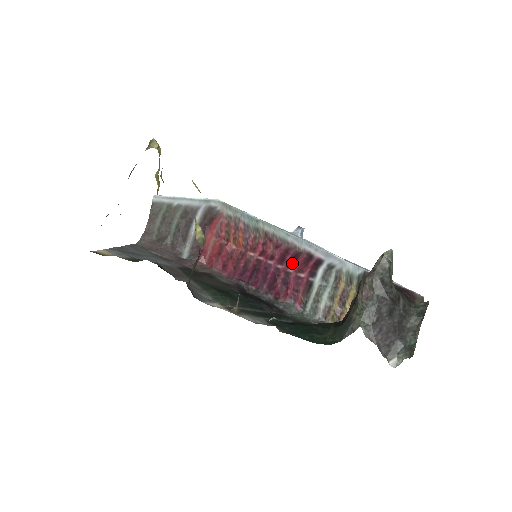
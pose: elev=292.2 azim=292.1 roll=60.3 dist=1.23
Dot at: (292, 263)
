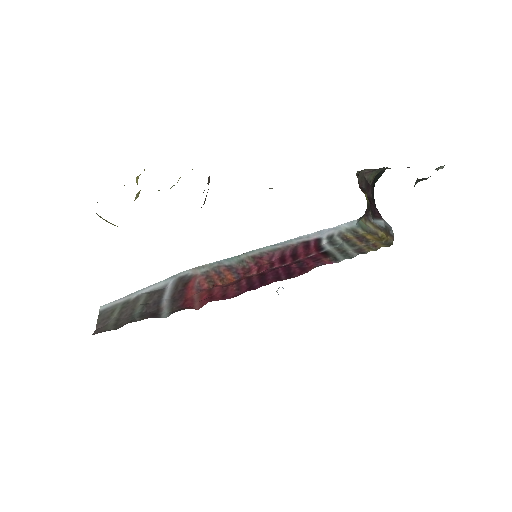
Dot at: (295, 257)
